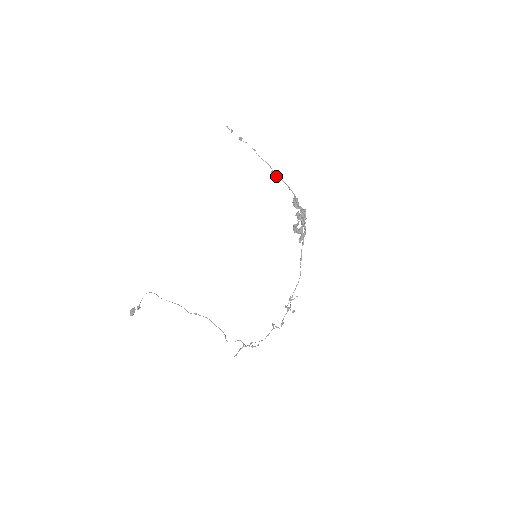
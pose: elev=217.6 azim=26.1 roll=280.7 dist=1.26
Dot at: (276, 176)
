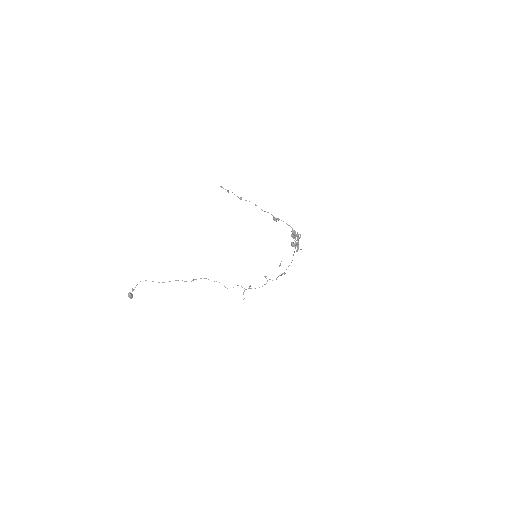
Dot at: occluded
